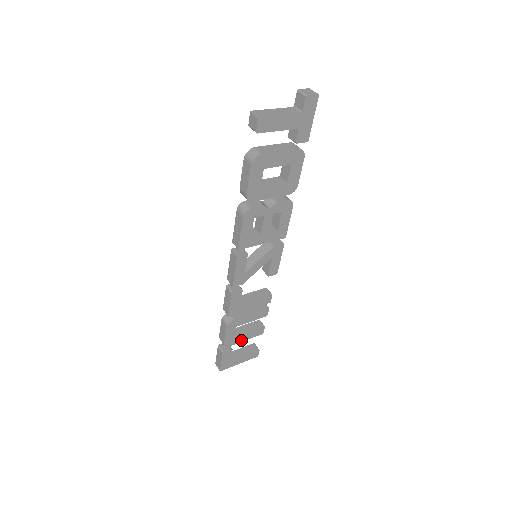
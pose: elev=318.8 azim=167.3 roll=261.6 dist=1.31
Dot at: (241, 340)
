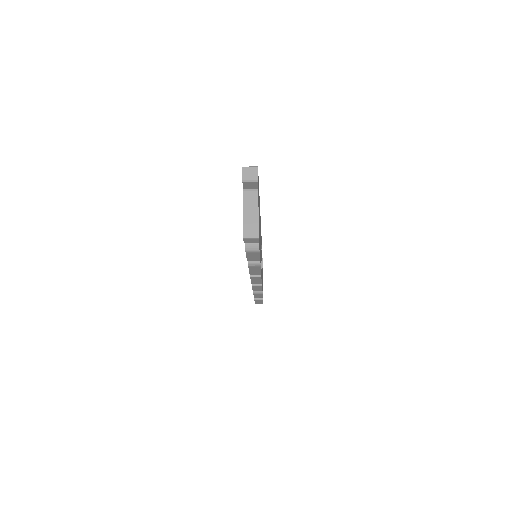
Dot at: occluded
